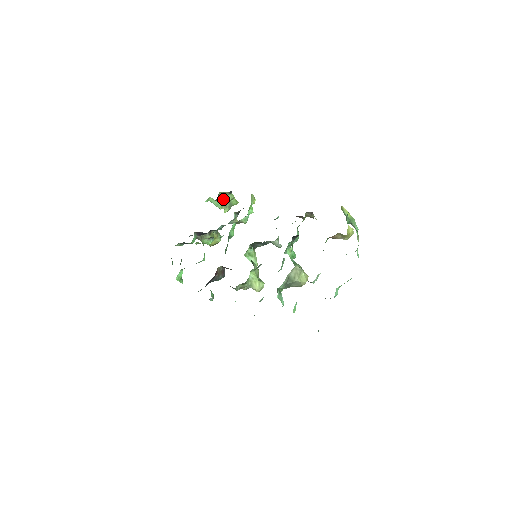
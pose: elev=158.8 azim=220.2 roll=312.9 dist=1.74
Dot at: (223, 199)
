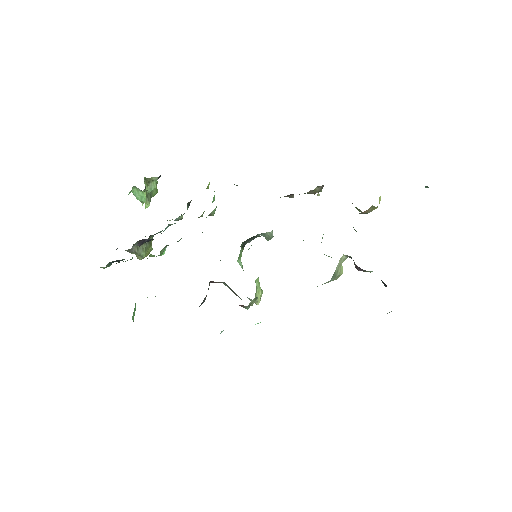
Dot at: (147, 188)
